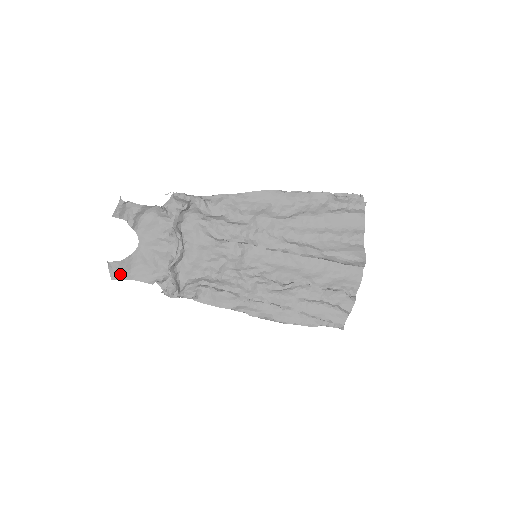
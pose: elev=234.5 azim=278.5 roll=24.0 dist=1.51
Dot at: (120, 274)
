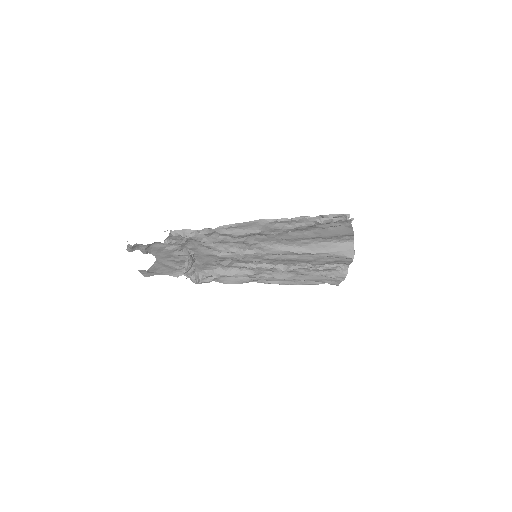
Dot at: (150, 274)
